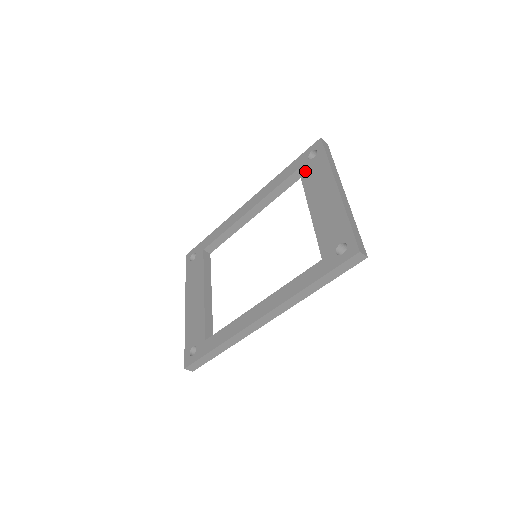
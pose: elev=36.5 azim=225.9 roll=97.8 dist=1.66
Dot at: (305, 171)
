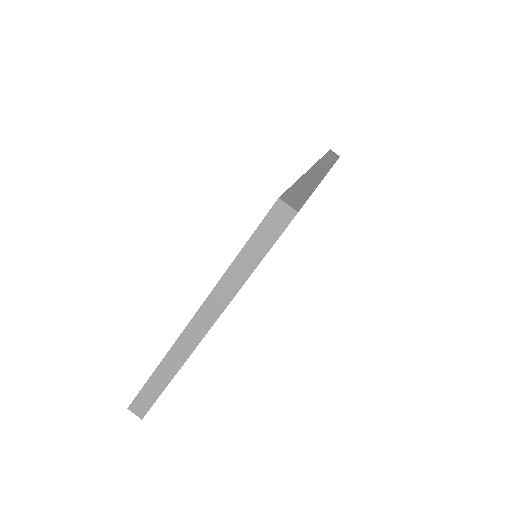
Dot at: occluded
